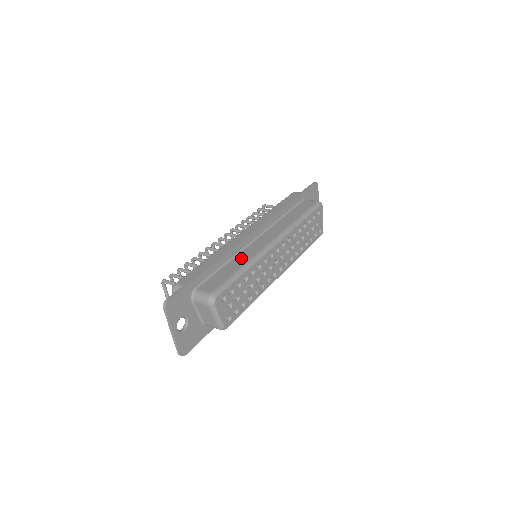
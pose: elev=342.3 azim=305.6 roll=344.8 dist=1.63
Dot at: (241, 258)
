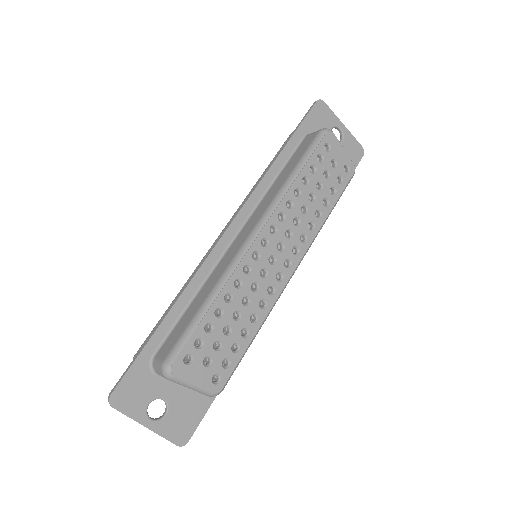
Dot at: (210, 282)
